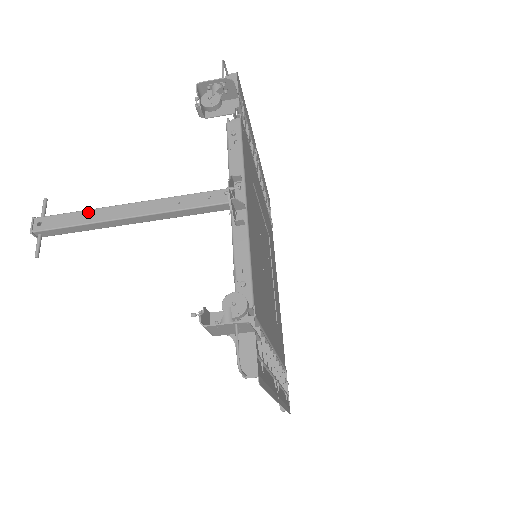
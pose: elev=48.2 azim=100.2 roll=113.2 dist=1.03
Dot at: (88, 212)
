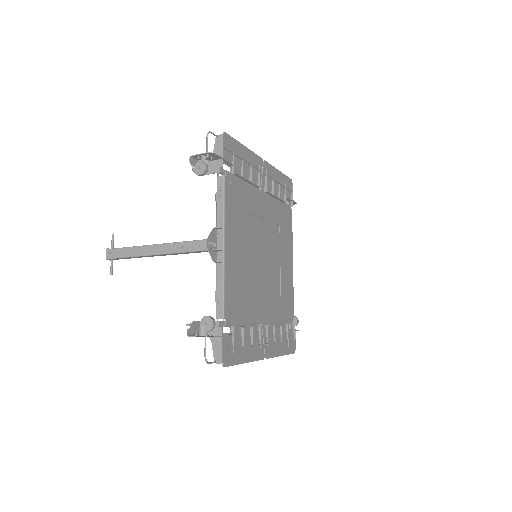
Dot at: (134, 248)
